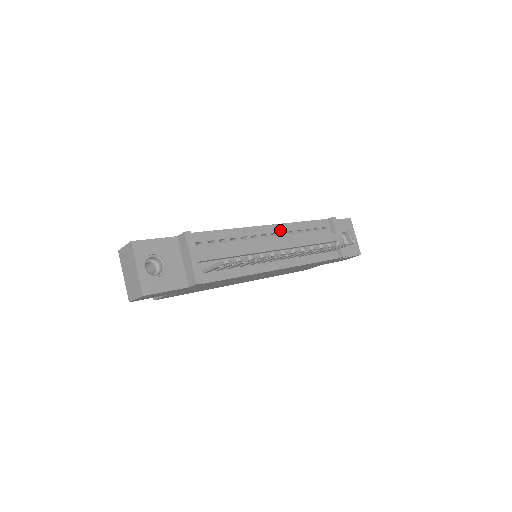
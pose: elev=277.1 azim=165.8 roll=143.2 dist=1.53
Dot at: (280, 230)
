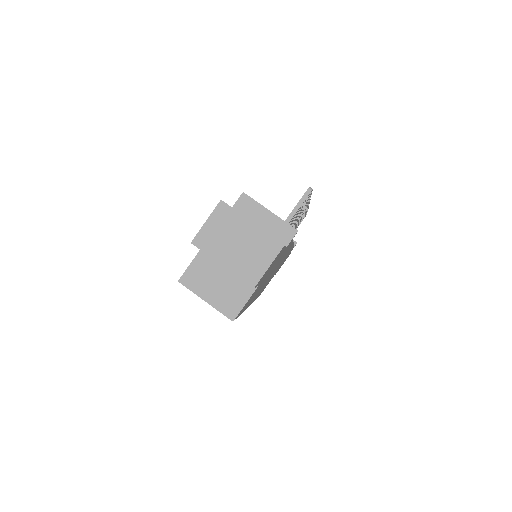
Dot at: occluded
